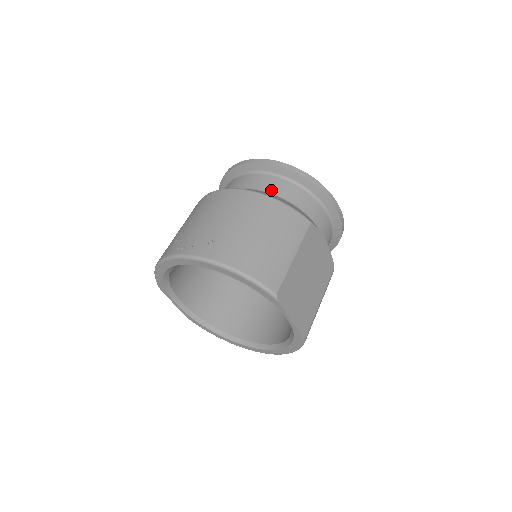
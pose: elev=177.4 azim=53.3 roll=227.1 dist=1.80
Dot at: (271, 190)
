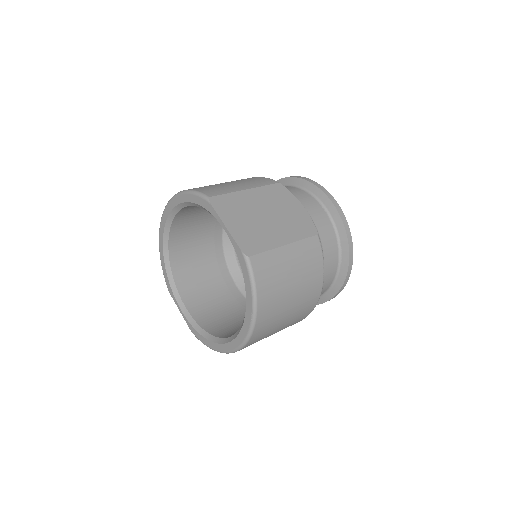
Dot at: occluded
